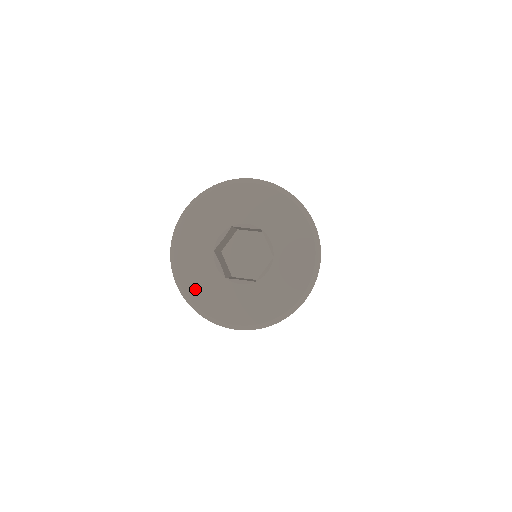
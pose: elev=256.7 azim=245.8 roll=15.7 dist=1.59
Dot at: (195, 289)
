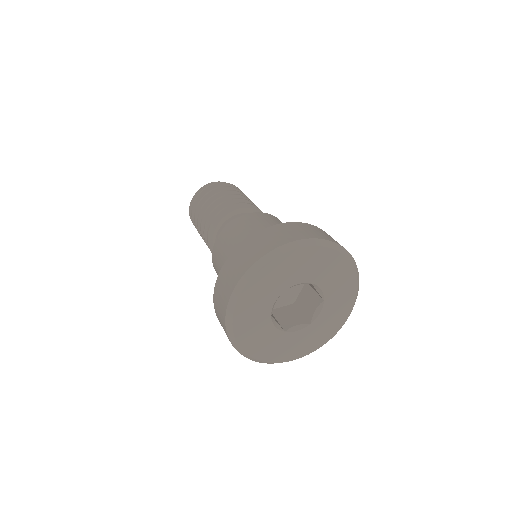
Dot at: (245, 309)
